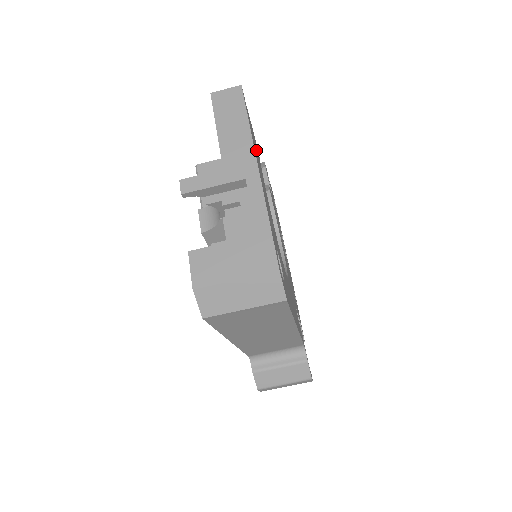
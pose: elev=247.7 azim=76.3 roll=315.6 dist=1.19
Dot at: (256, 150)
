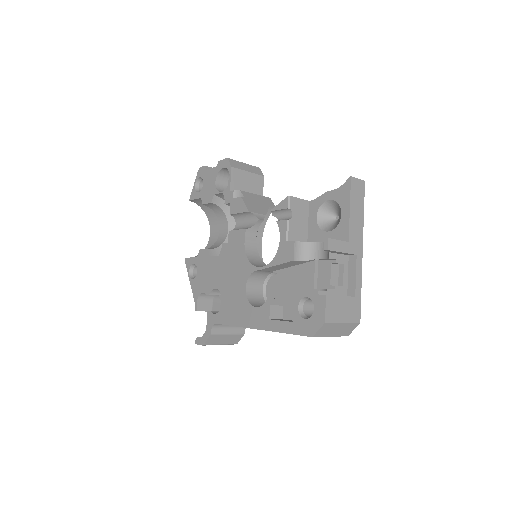
Dot at: occluded
